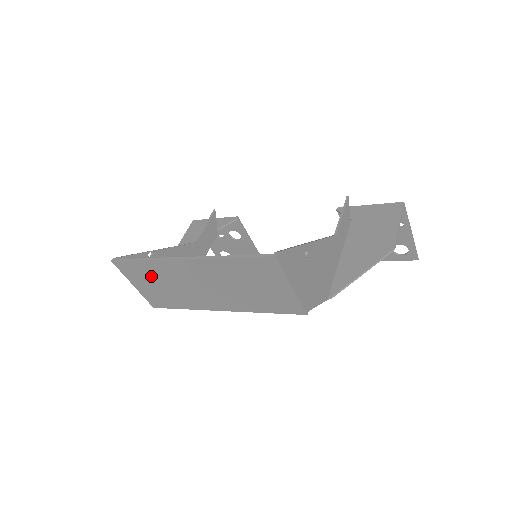
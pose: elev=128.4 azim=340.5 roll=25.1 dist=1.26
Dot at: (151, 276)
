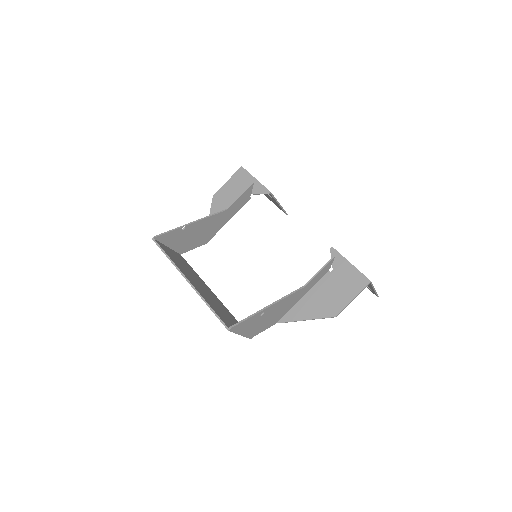
Dot at: occluded
